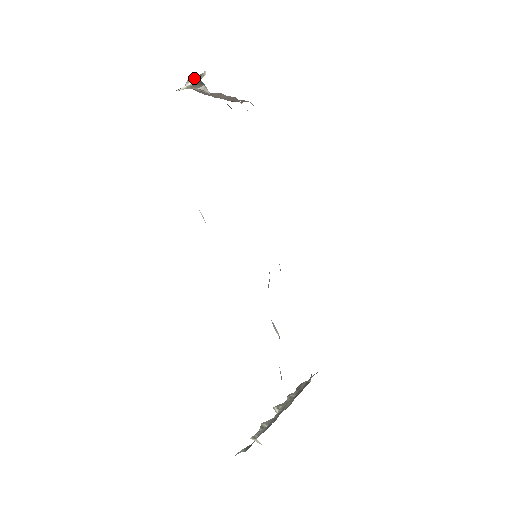
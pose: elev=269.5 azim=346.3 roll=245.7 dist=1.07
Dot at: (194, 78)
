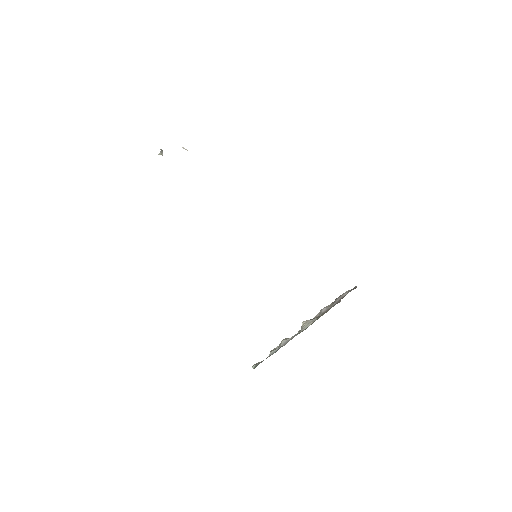
Dot at: (161, 150)
